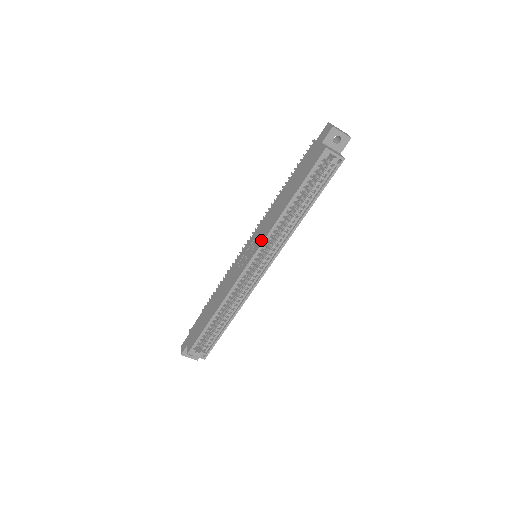
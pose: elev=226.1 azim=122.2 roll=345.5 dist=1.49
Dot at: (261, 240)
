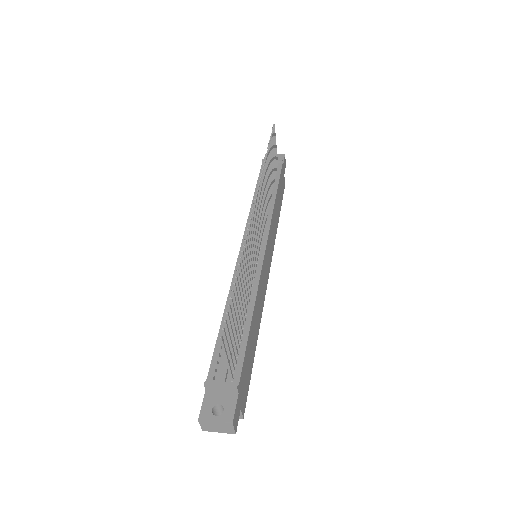
Dot at: occluded
